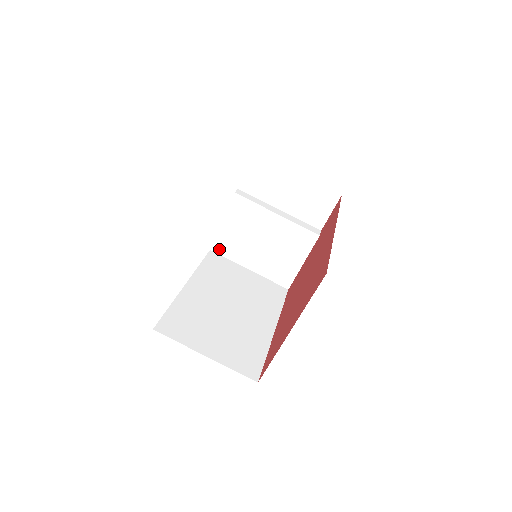
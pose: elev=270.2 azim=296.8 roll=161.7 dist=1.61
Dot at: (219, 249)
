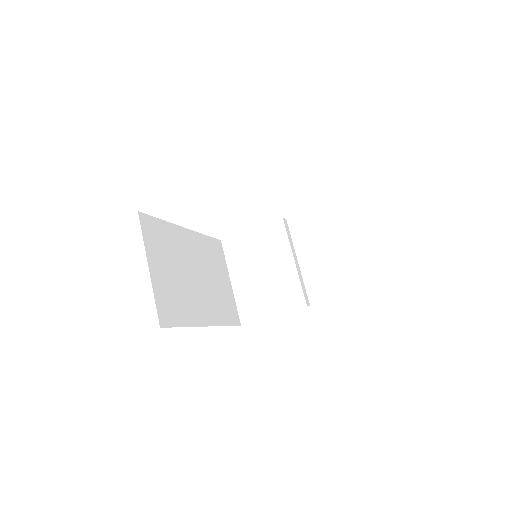
Dot at: (228, 246)
